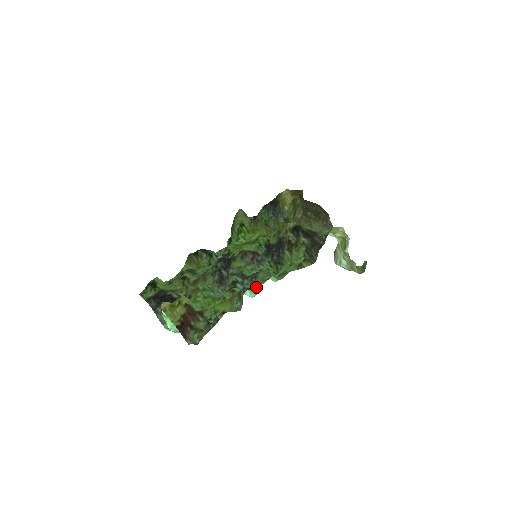
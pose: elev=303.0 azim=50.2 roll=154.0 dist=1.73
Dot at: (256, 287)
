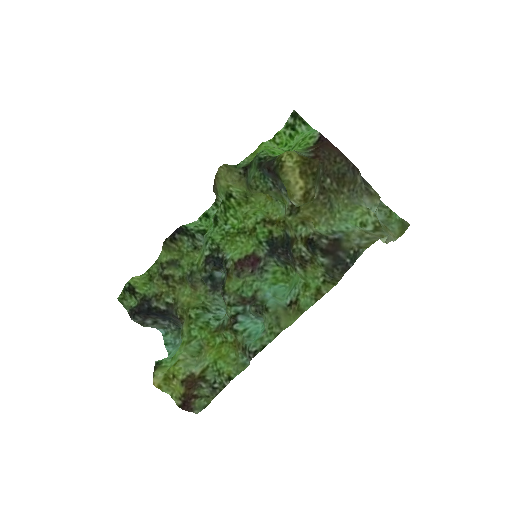
Dot at: (263, 330)
